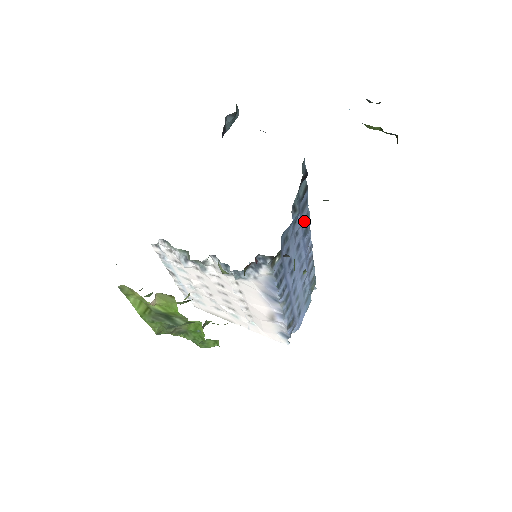
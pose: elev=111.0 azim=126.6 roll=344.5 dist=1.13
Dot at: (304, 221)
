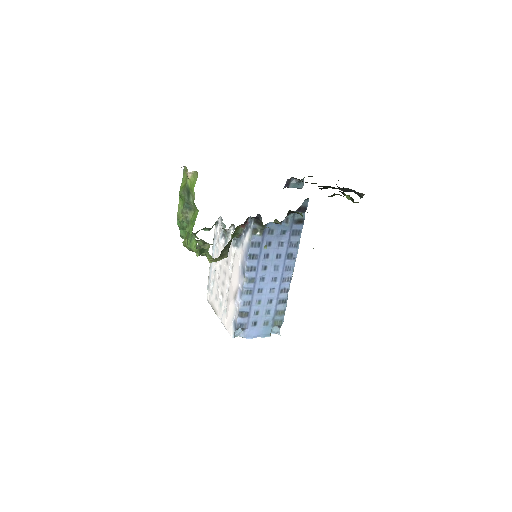
Dot at: (291, 244)
